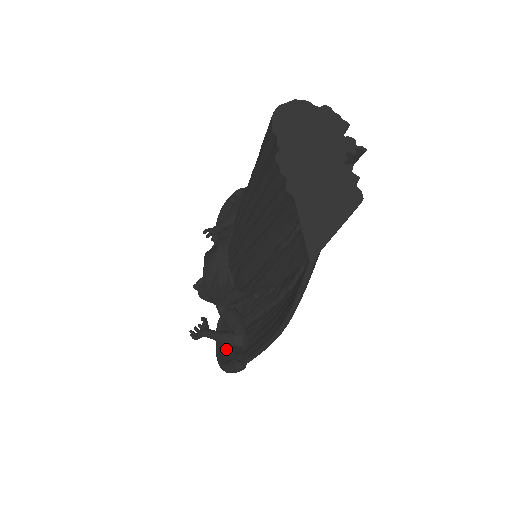
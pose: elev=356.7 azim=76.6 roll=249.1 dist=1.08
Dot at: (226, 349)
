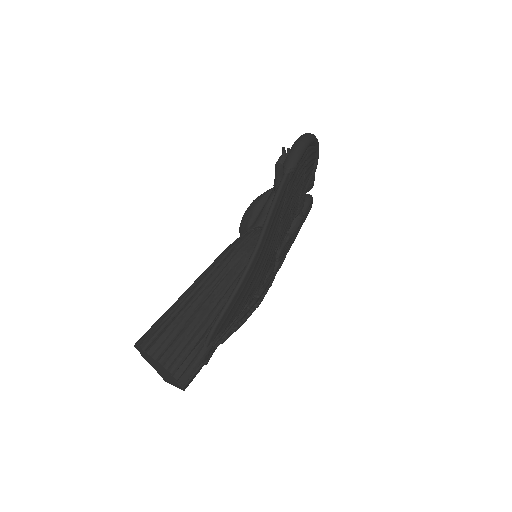
Dot at: occluded
